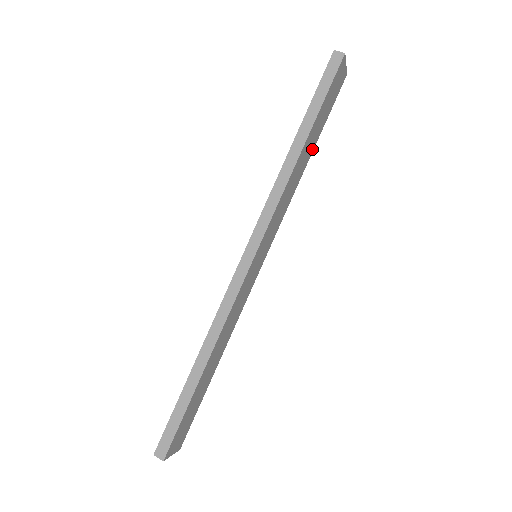
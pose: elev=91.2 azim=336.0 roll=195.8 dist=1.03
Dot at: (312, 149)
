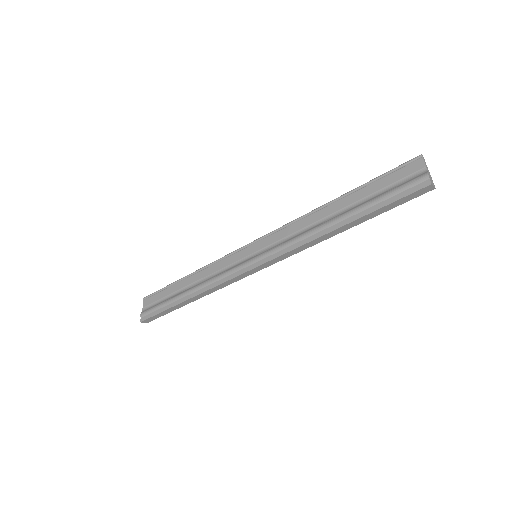
Dot at: (345, 200)
